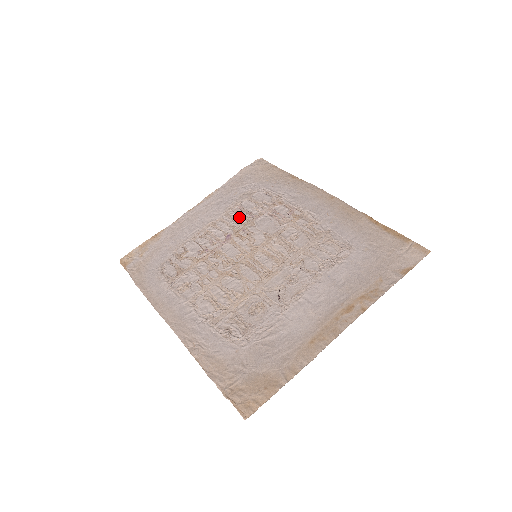
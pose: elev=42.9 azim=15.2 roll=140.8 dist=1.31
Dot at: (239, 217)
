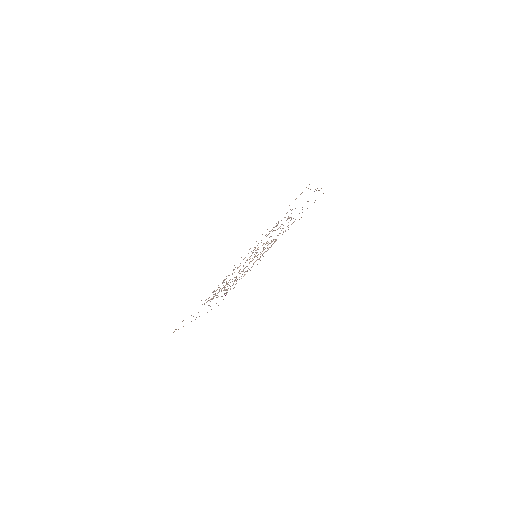
Dot at: occluded
